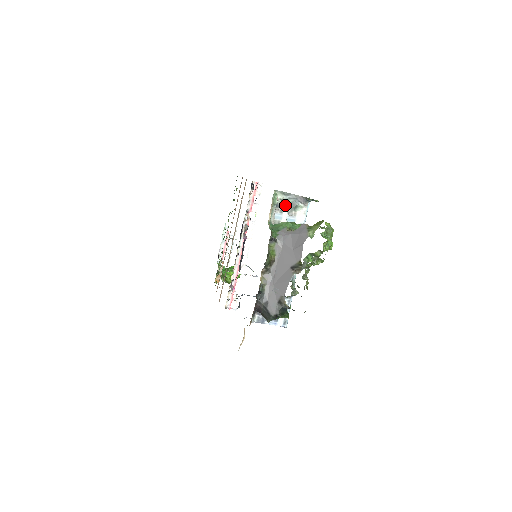
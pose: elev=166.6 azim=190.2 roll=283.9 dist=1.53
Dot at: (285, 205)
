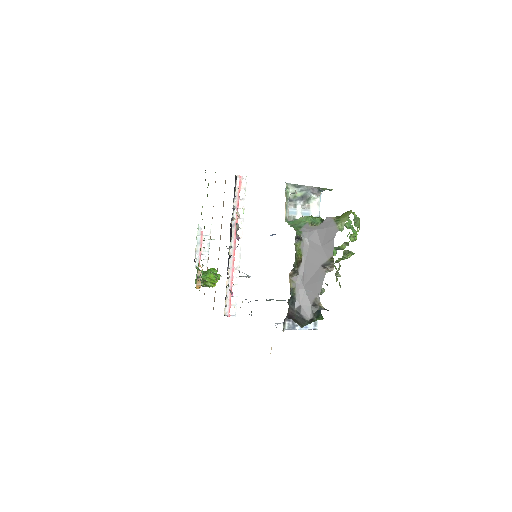
Dot at: (298, 198)
